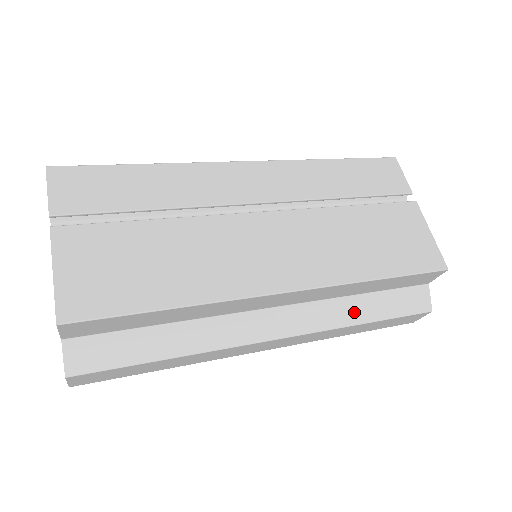
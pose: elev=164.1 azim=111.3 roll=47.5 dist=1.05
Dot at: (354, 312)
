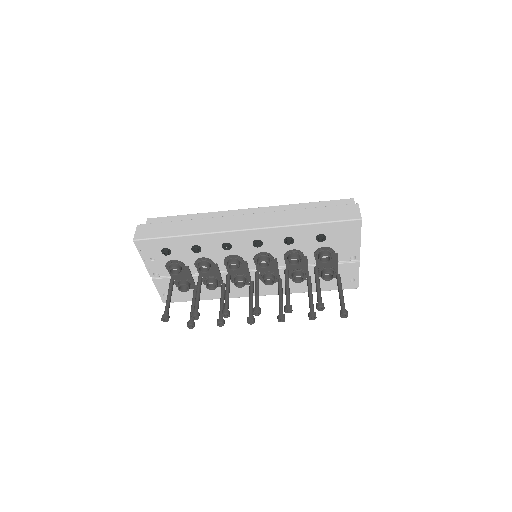
Dot at: occluded
